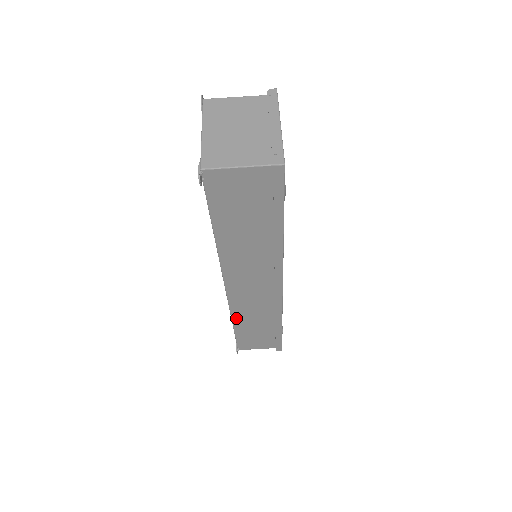
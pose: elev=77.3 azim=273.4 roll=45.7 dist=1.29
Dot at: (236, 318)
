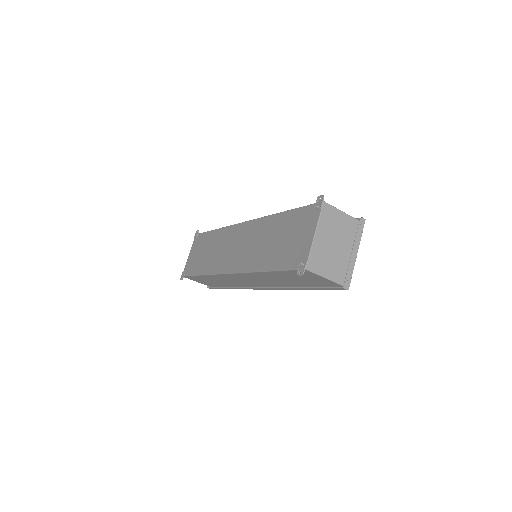
Dot at: (210, 276)
